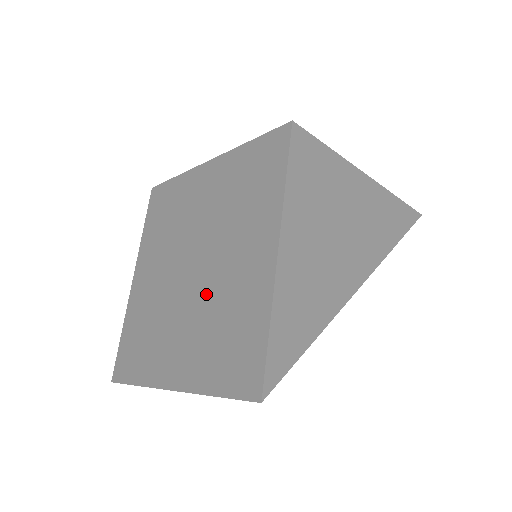
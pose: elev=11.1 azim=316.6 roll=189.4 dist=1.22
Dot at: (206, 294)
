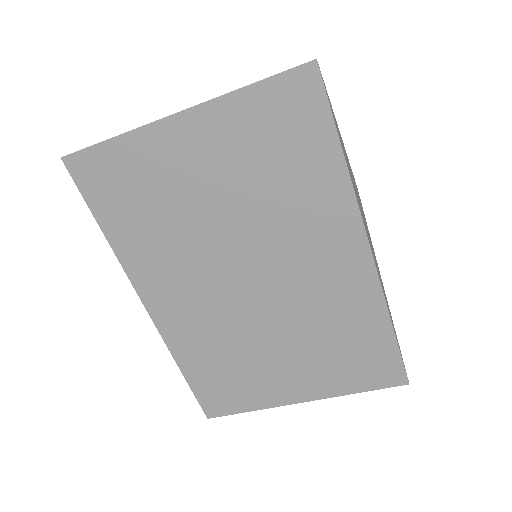
Dot at: occluded
